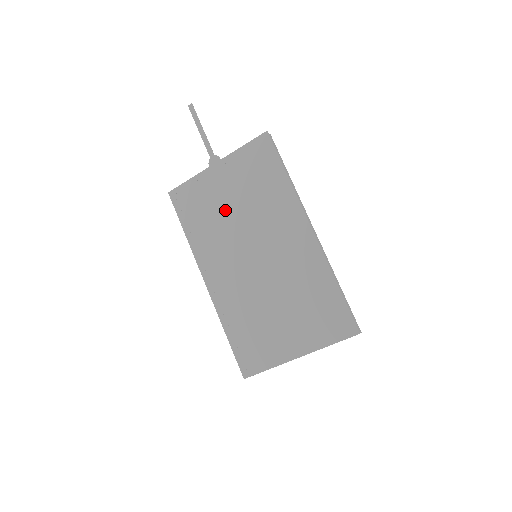
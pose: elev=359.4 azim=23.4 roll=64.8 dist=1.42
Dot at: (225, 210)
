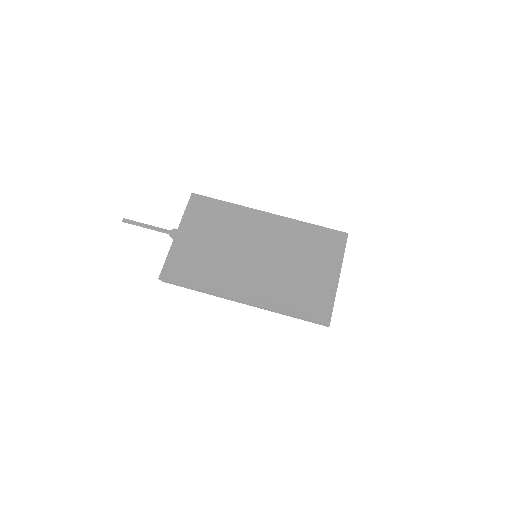
Dot at: (210, 251)
